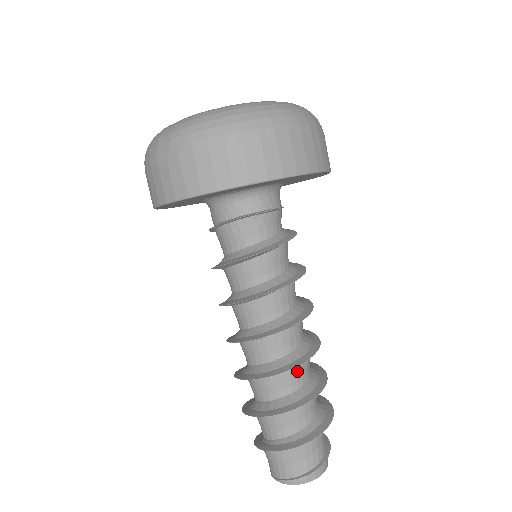
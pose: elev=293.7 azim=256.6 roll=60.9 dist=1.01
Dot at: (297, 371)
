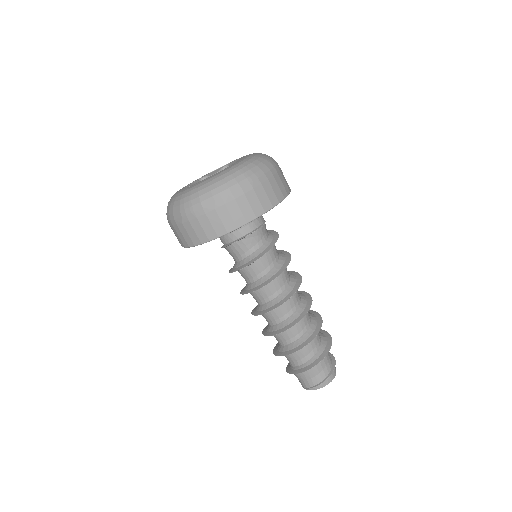
Dot at: (300, 323)
